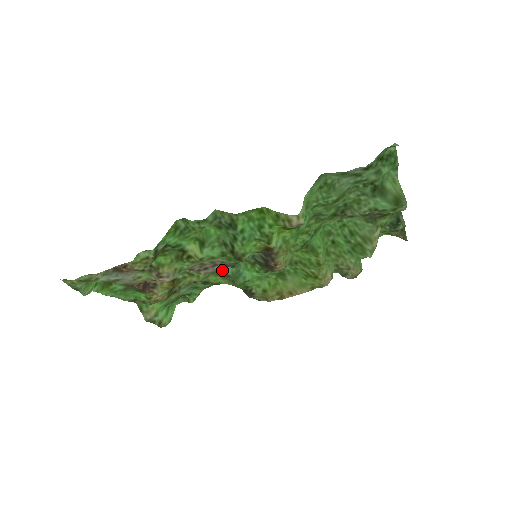
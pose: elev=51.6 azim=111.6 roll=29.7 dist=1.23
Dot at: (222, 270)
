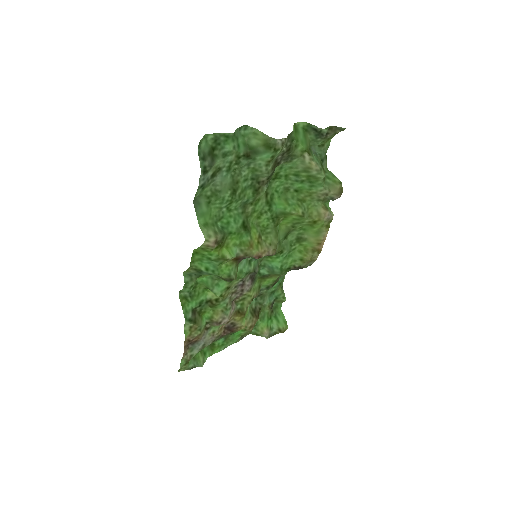
Dot at: (261, 276)
